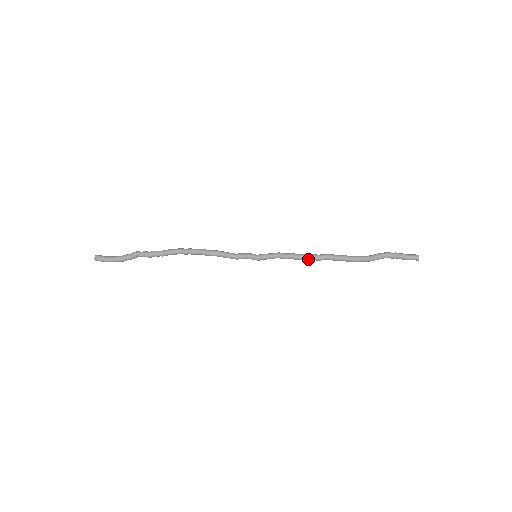
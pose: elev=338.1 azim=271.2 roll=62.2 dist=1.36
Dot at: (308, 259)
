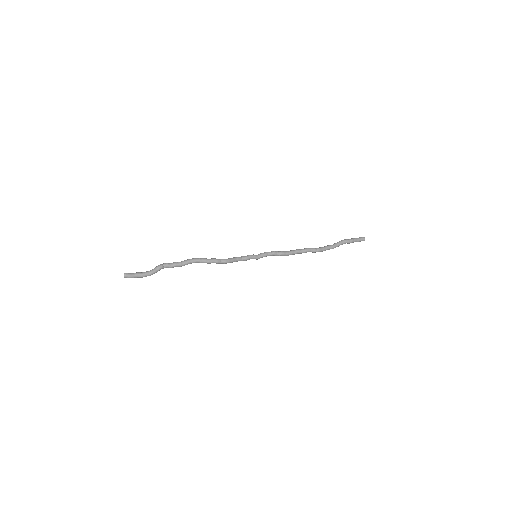
Dot at: (294, 254)
